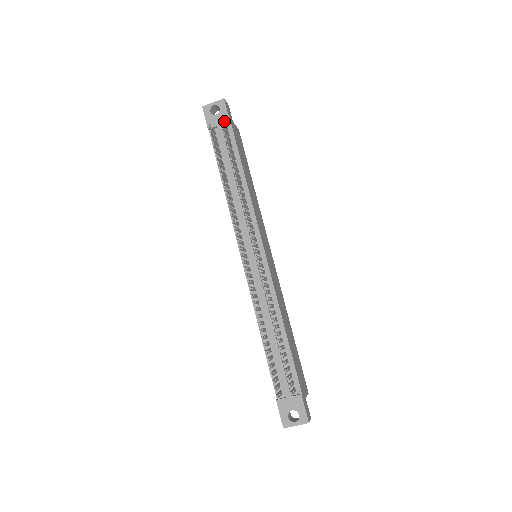
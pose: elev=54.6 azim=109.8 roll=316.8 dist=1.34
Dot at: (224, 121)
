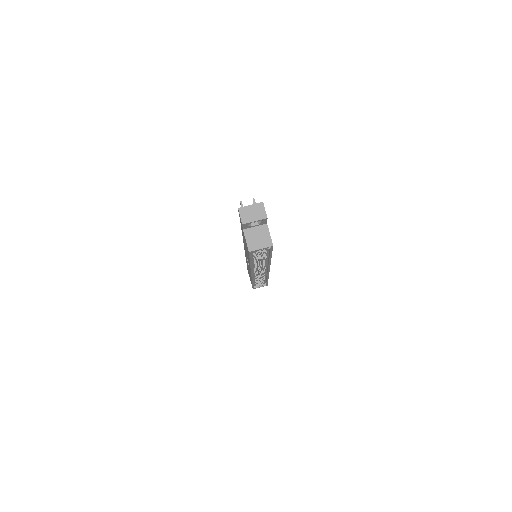
Dot at: occluded
